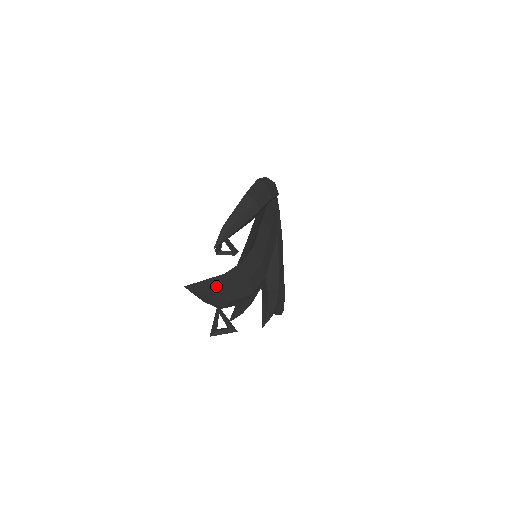
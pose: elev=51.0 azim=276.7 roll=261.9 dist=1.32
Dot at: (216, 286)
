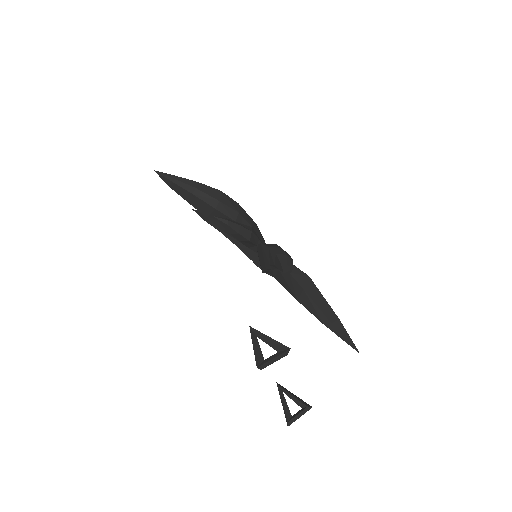
Dot at: occluded
